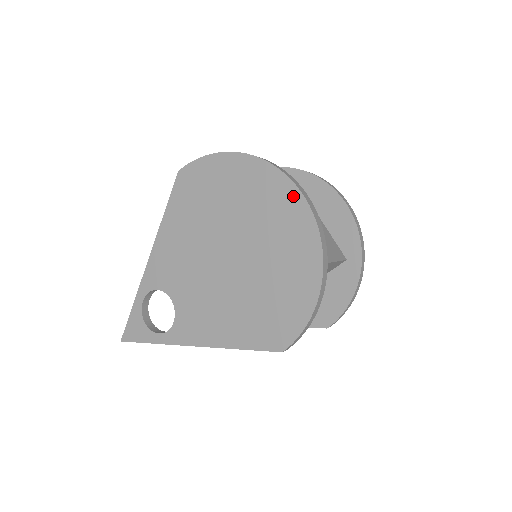
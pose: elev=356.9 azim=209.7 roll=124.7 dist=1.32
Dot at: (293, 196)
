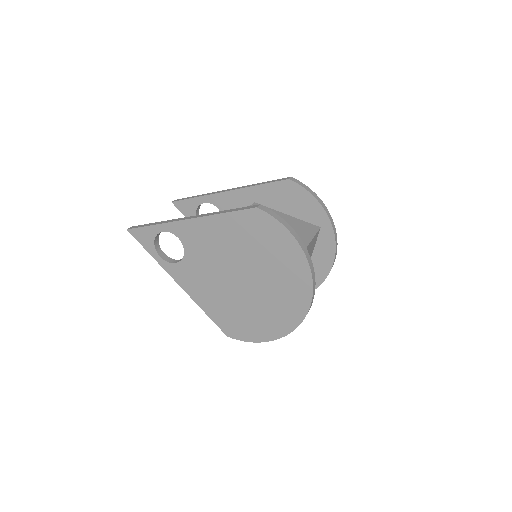
Dot at: (305, 302)
